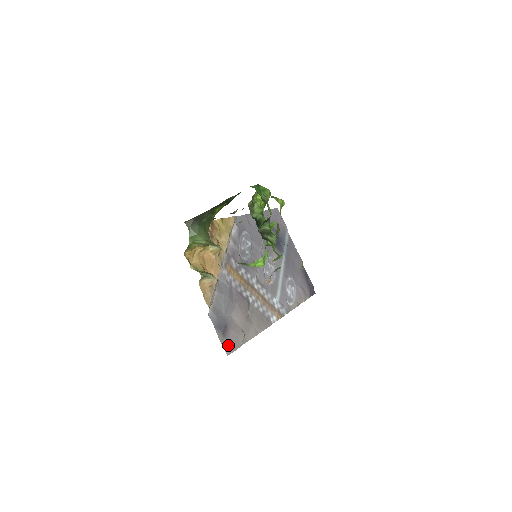
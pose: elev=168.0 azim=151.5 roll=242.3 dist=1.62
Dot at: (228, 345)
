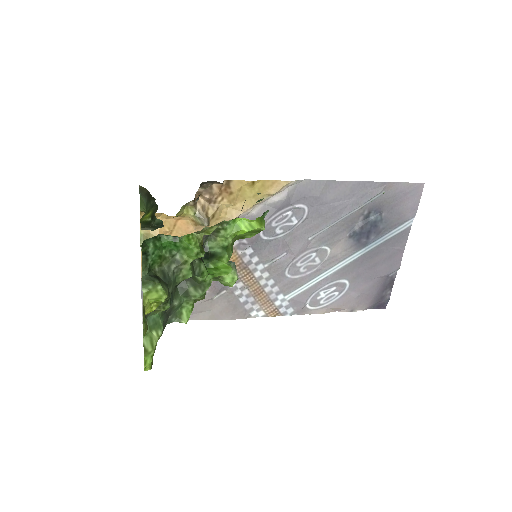
Dot at: occluded
